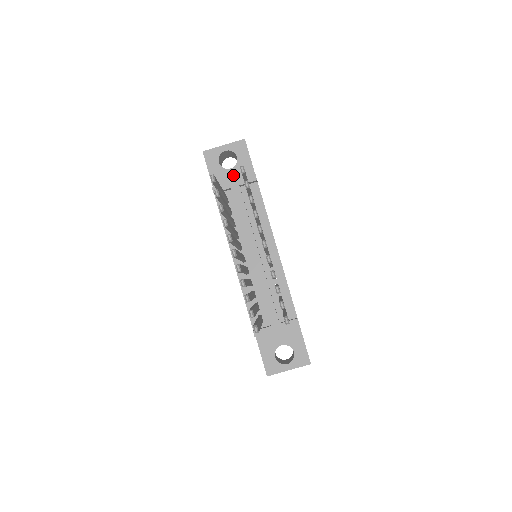
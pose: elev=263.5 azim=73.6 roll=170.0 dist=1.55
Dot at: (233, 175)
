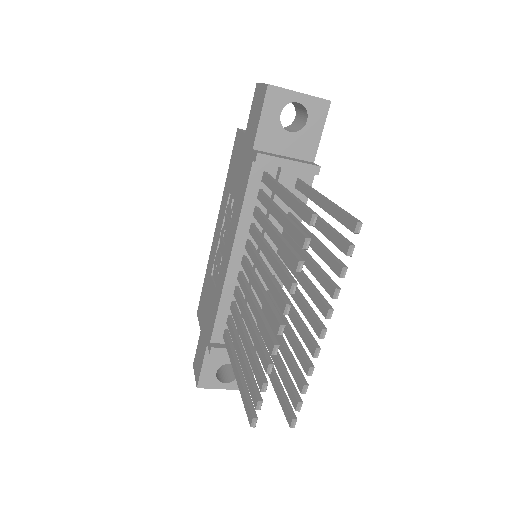
Dot at: (288, 143)
